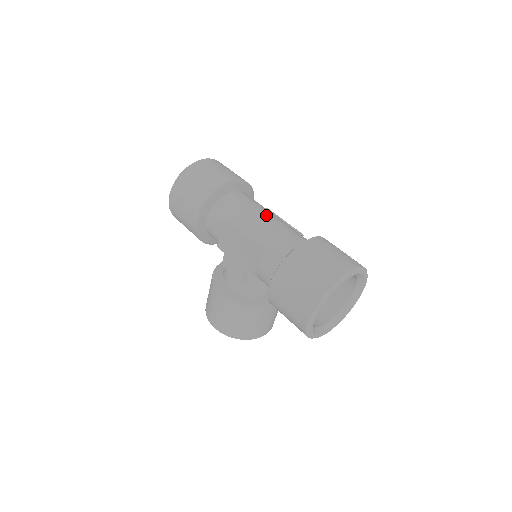
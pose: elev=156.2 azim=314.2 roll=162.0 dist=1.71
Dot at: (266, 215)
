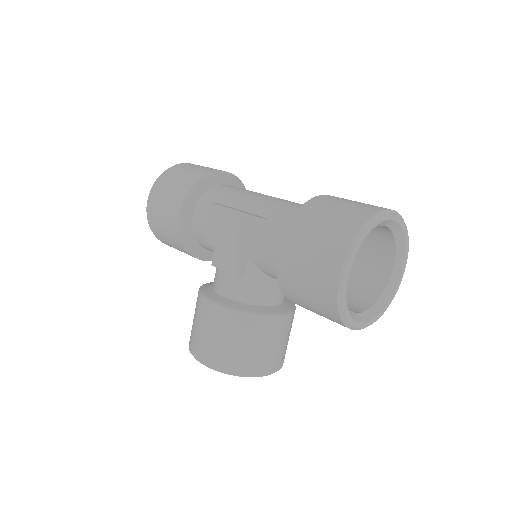
Dot at: (267, 195)
